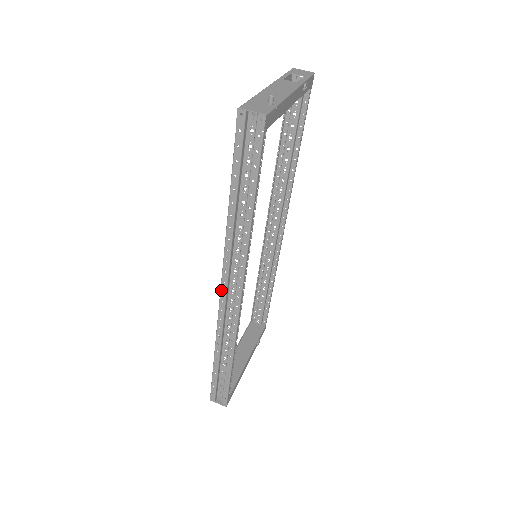
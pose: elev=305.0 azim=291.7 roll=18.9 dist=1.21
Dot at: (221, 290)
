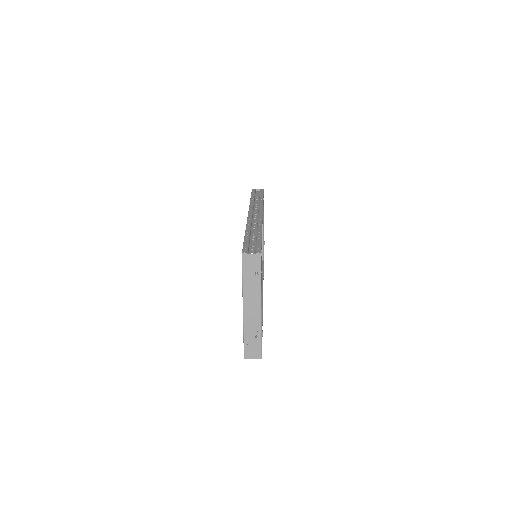
Dot at: (249, 213)
